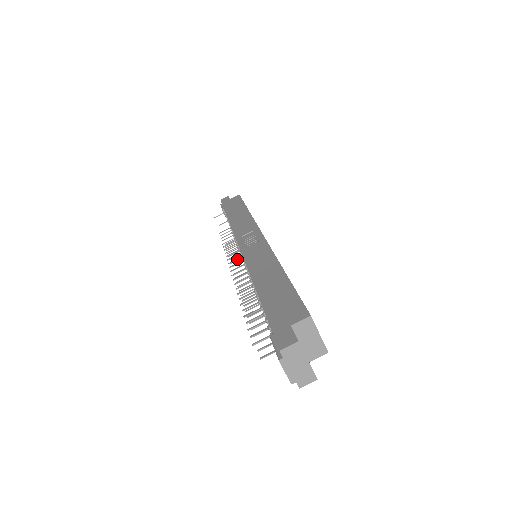
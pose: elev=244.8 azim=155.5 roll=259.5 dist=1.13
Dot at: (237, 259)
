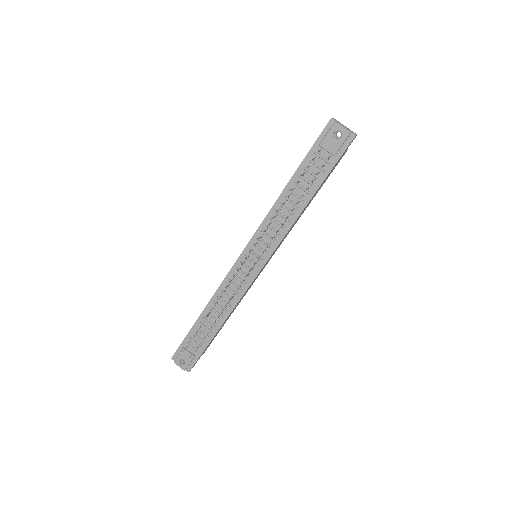
Dot at: (247, 256)
